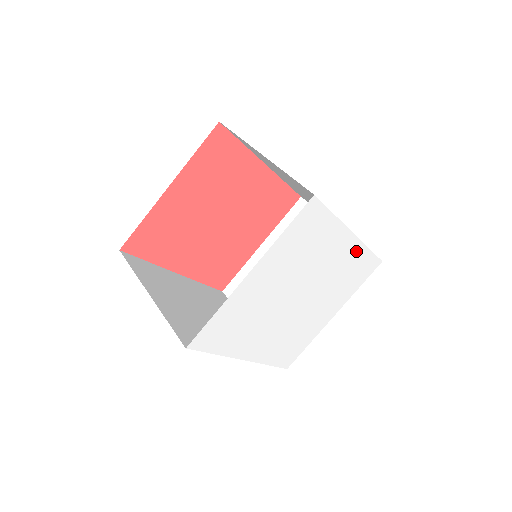
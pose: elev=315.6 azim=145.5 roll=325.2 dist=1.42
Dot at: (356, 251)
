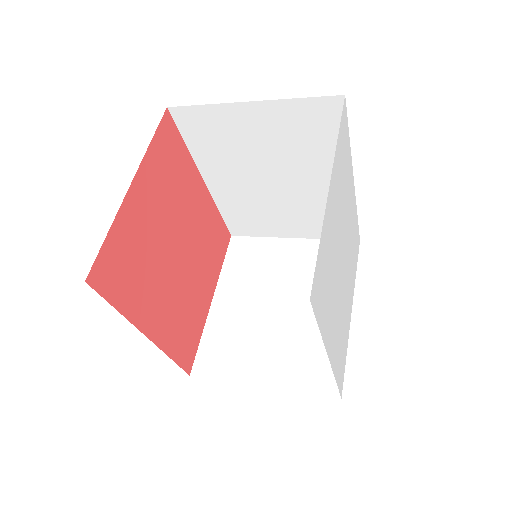
Dot at: (354, 210)
